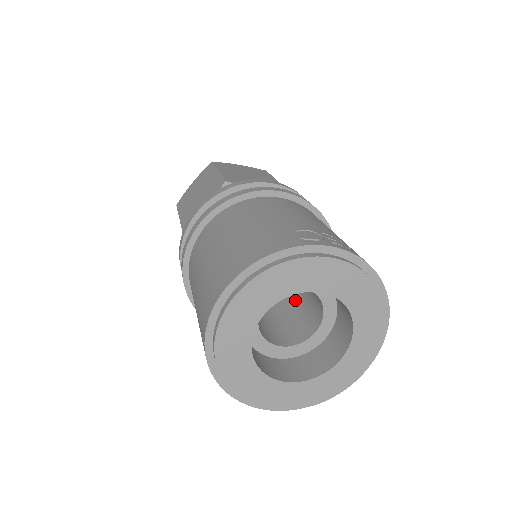
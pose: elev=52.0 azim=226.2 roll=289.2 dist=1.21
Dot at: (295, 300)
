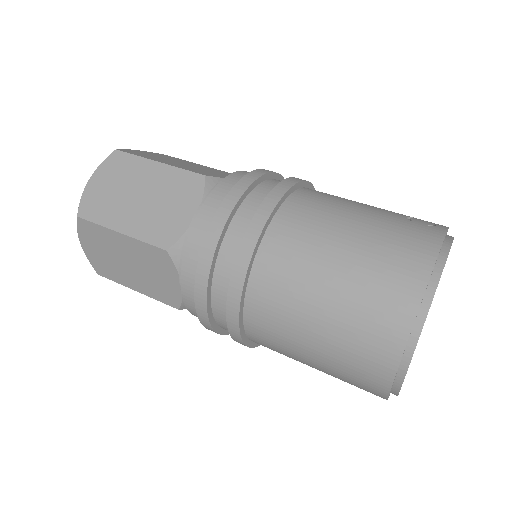
Dot at: occluded
